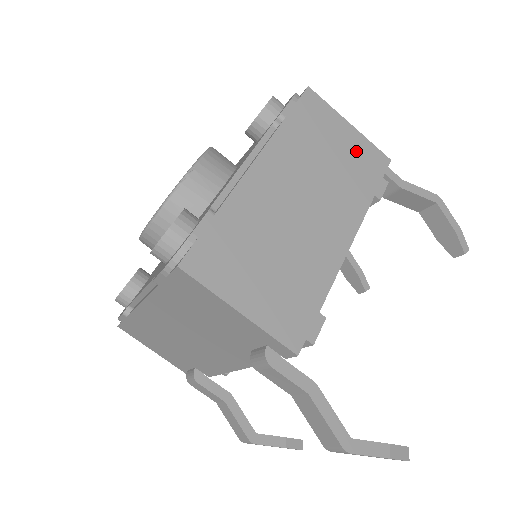
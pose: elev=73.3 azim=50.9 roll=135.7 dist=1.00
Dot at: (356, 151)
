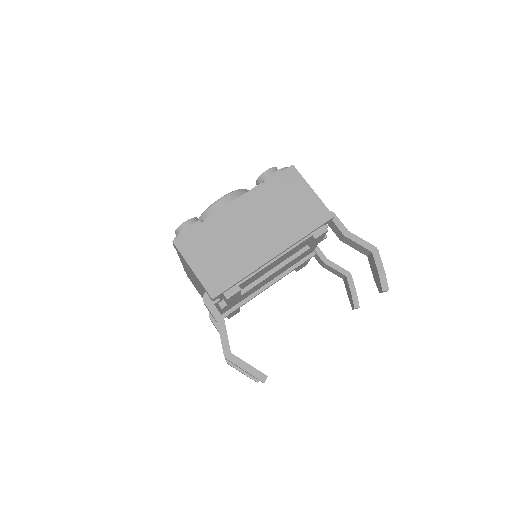
Dot at: (308, 207)
